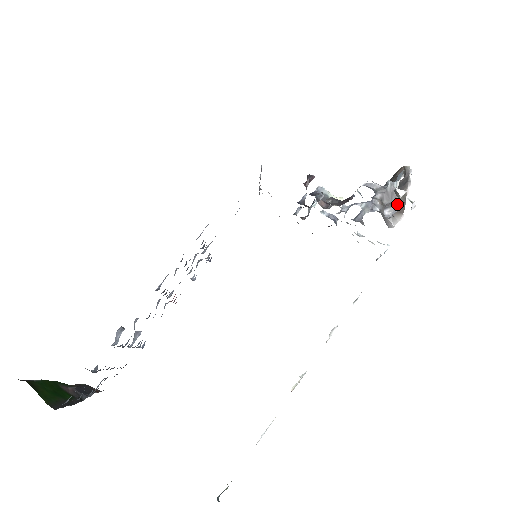
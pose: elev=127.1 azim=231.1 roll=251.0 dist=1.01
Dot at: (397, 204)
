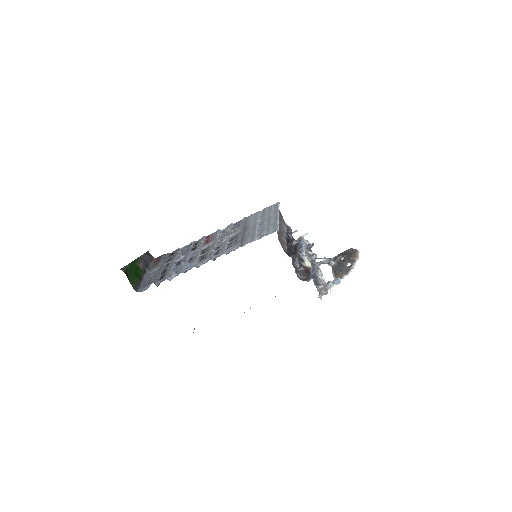
Dot at: (338, 275)
